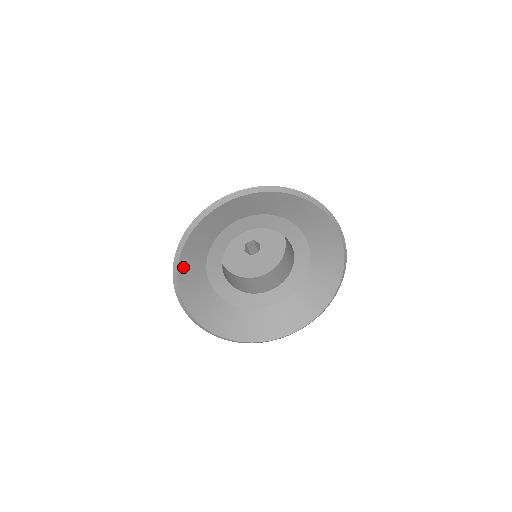
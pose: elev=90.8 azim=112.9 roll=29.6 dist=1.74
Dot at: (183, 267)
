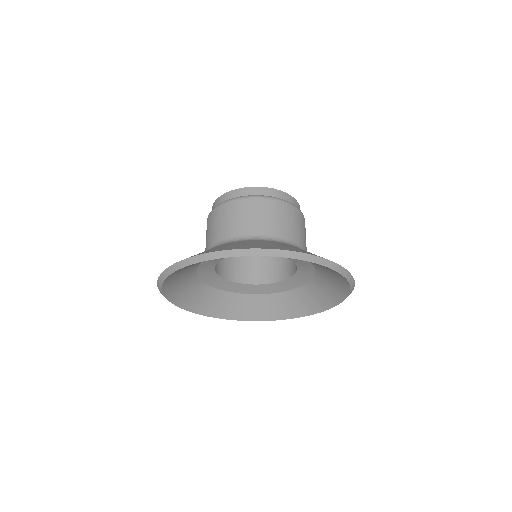
Dot at: (174, 274)
